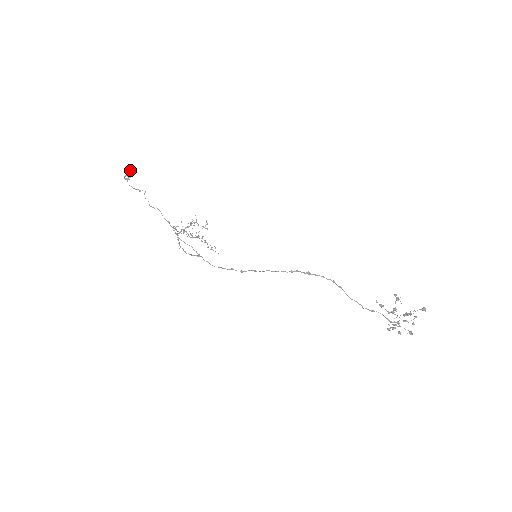
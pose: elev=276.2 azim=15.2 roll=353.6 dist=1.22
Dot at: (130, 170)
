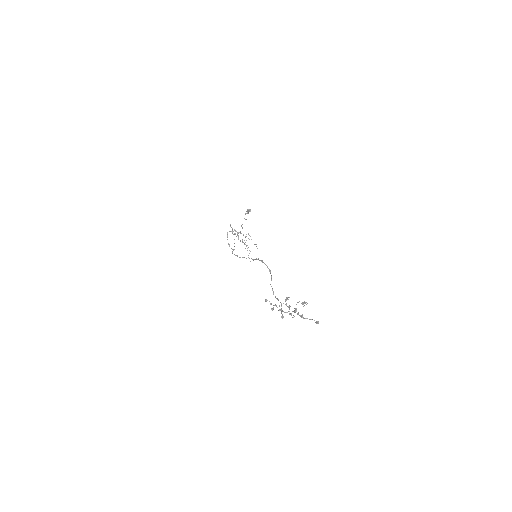
Dot at: (250, 209)
